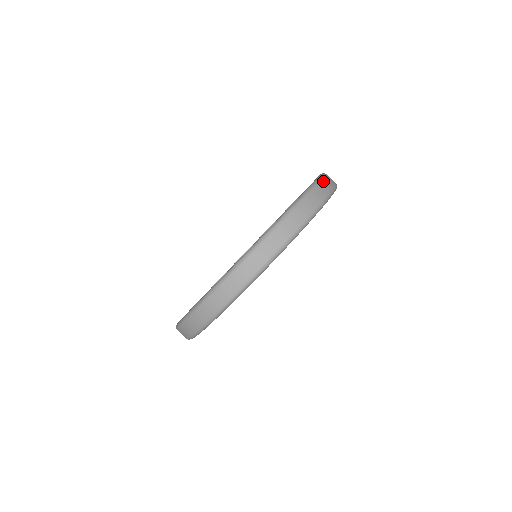
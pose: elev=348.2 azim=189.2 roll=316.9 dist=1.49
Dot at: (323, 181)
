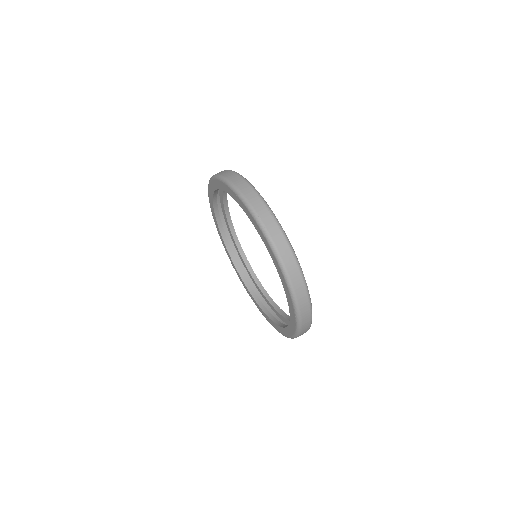
Dot at: (268, 230)
